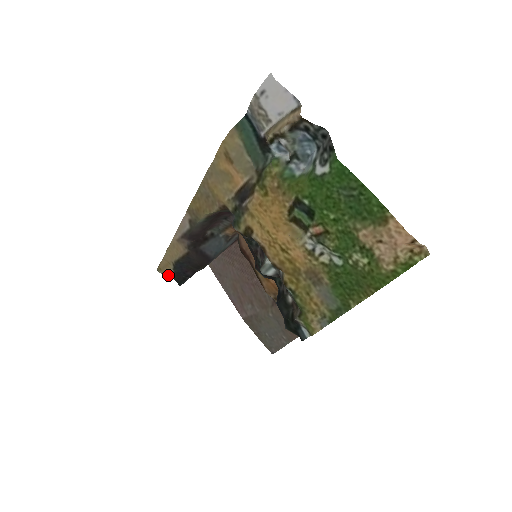
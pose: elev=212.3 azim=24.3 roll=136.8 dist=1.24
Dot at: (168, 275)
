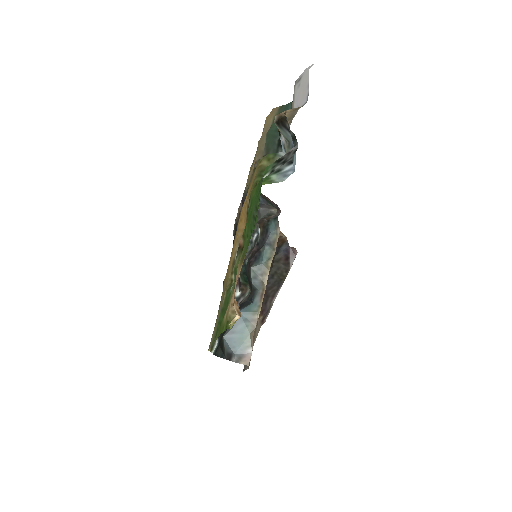
Dot at: occluded
